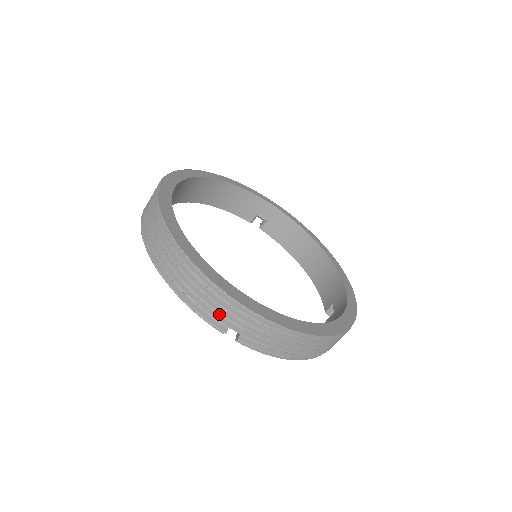
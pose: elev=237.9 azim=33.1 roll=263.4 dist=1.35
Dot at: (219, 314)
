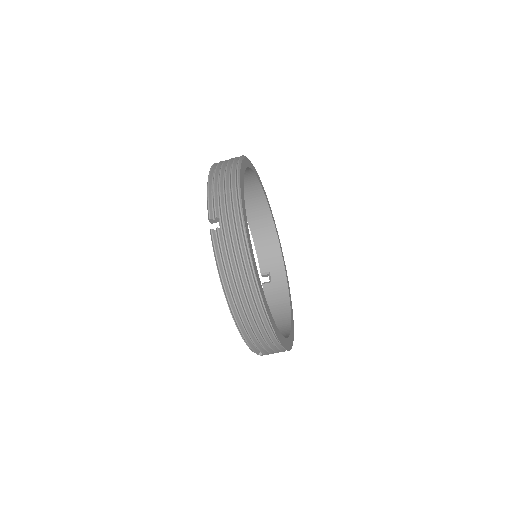
Dot at: occluded
